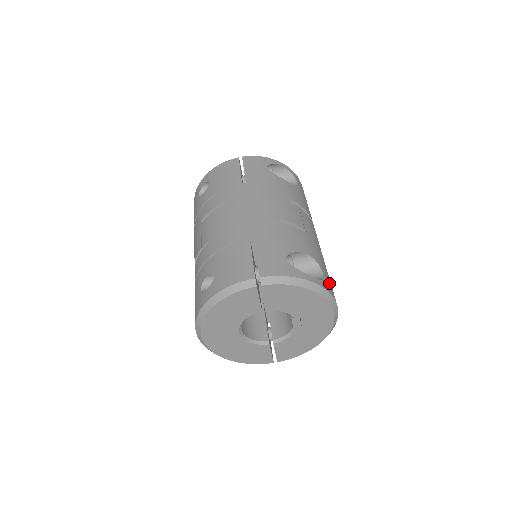
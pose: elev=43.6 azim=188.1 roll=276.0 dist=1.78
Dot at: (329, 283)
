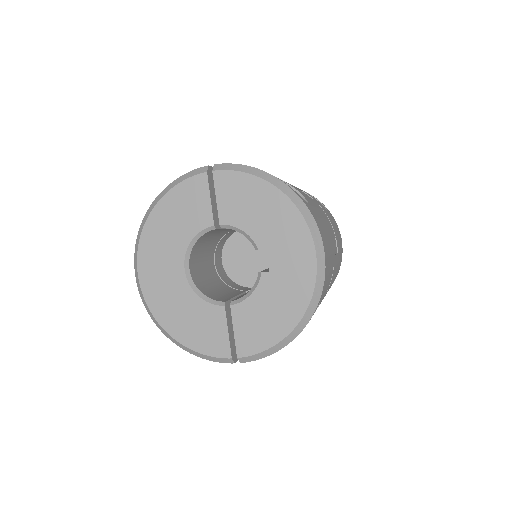
Dot at: (316, 218)
